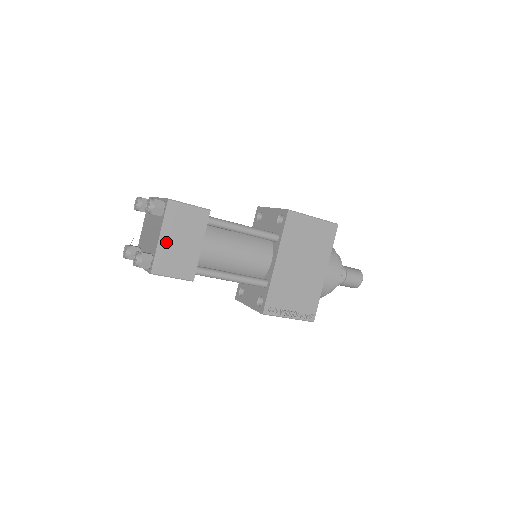
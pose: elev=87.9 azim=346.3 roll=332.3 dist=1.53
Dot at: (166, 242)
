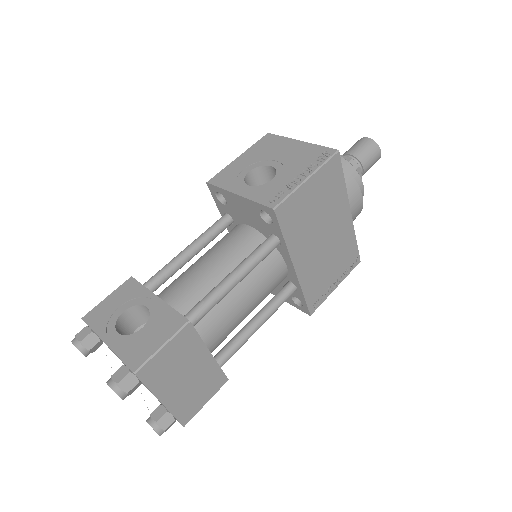
Dot at: (173, 397)
